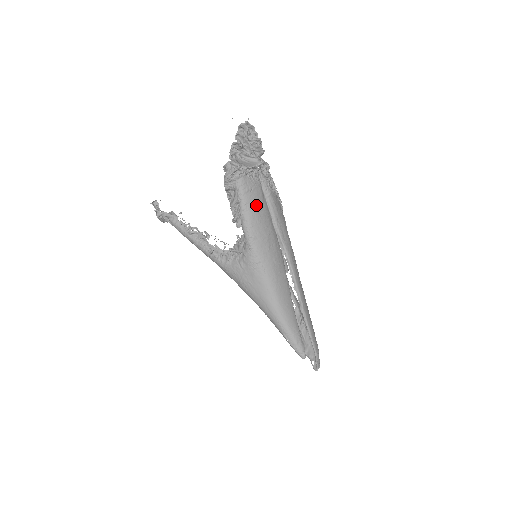
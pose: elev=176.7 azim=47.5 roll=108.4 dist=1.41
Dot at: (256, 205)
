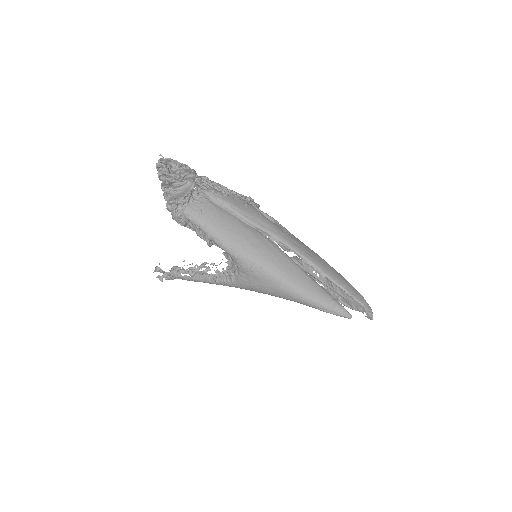
Dot at: (215, 220)
